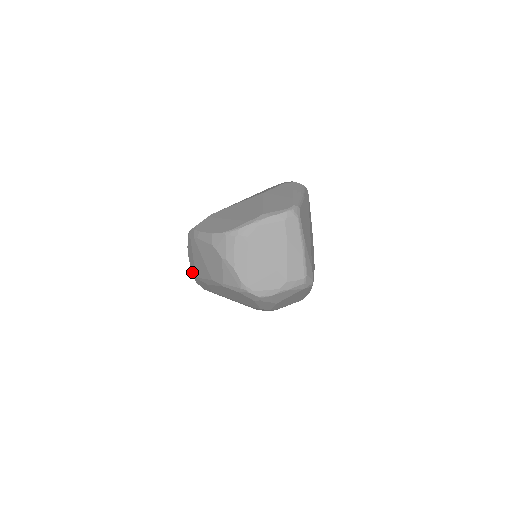
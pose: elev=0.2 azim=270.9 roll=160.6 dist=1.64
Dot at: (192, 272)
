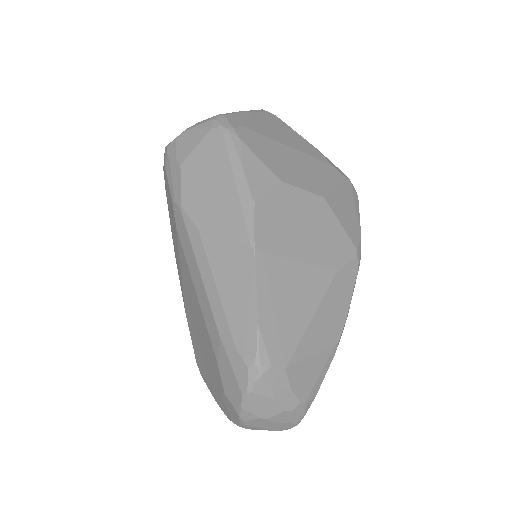
Dot at: occluded
